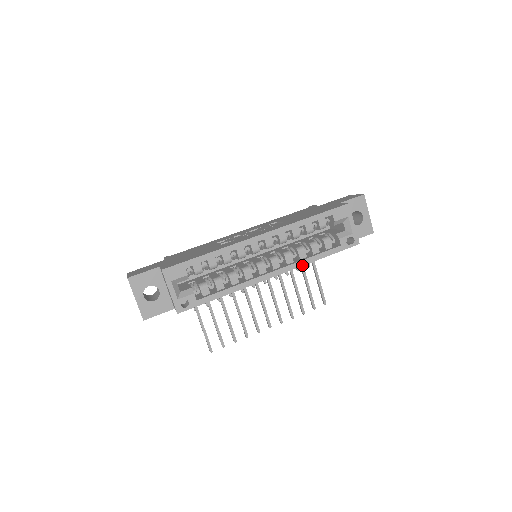
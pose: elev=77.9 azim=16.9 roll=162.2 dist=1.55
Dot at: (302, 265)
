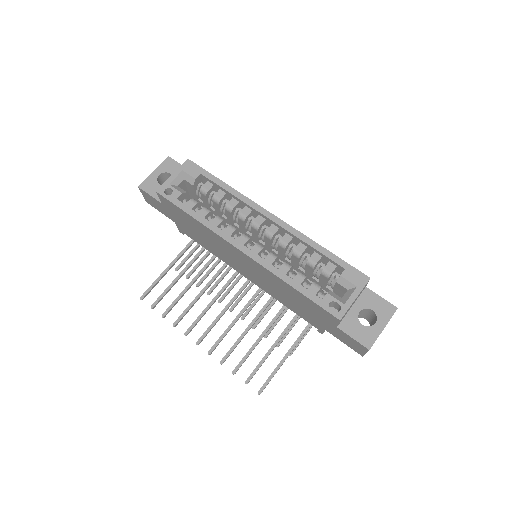
Dot at: (272, 272)
